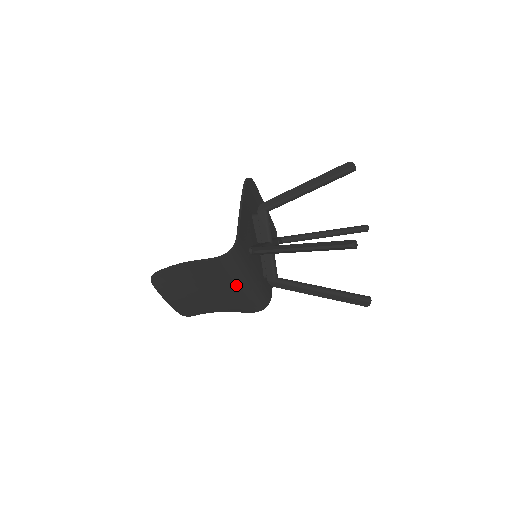
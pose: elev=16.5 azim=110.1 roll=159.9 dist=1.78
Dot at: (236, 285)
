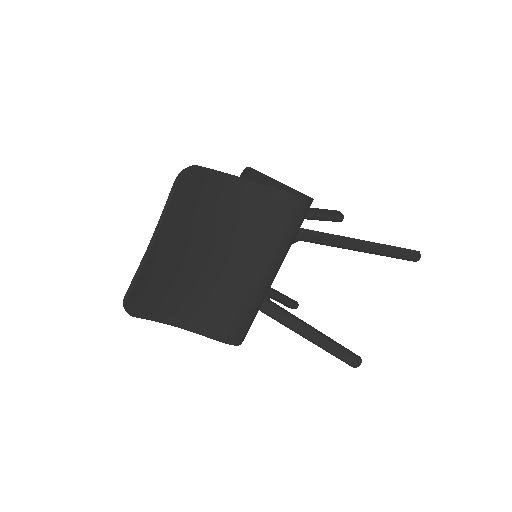
Dot at: (272, 265)
